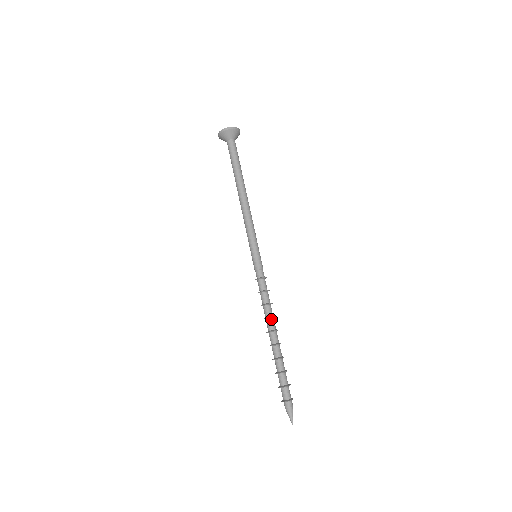
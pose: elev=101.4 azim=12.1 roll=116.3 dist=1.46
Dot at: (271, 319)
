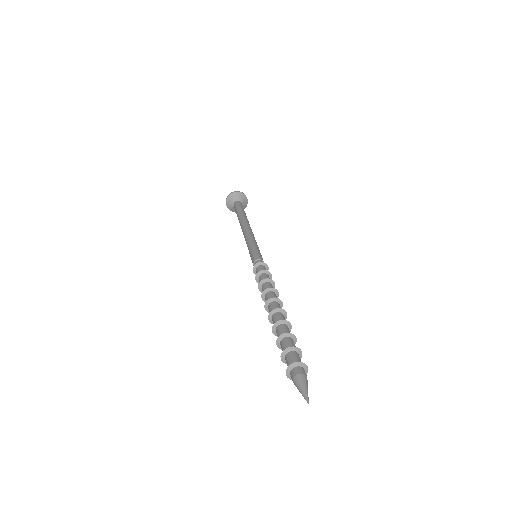
Dot at: (272, 292)
